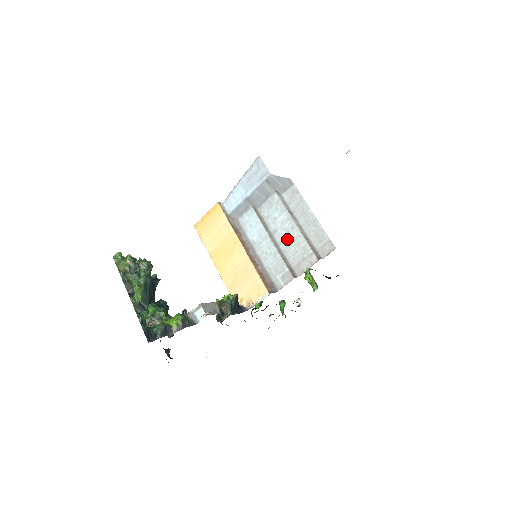
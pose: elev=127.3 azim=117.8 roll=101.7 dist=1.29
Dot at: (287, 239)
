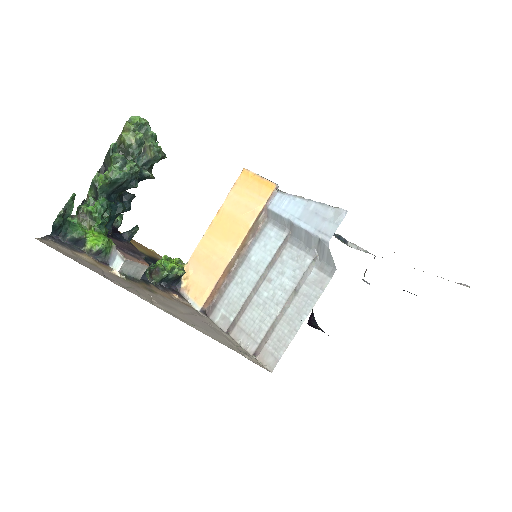
Dot at: (264, 302)
